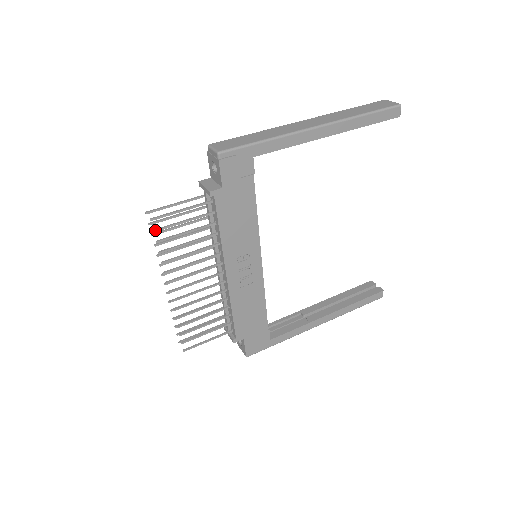
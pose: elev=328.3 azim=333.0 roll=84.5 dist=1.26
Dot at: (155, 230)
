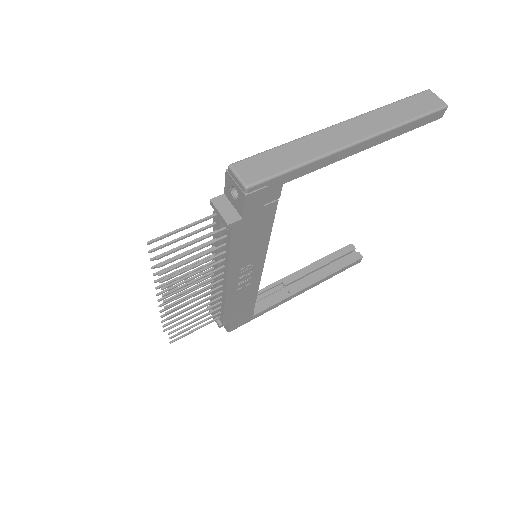
Dot at: (160, 266)
